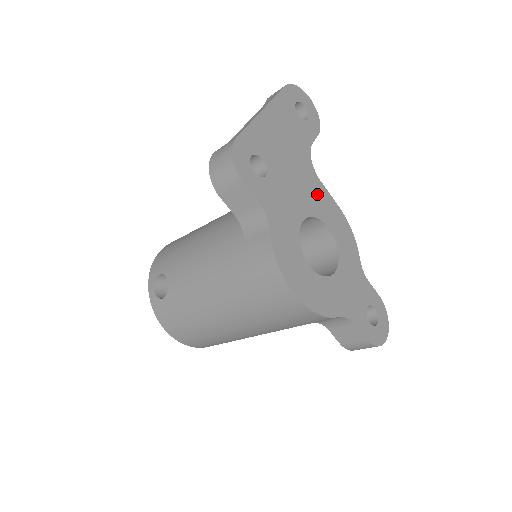
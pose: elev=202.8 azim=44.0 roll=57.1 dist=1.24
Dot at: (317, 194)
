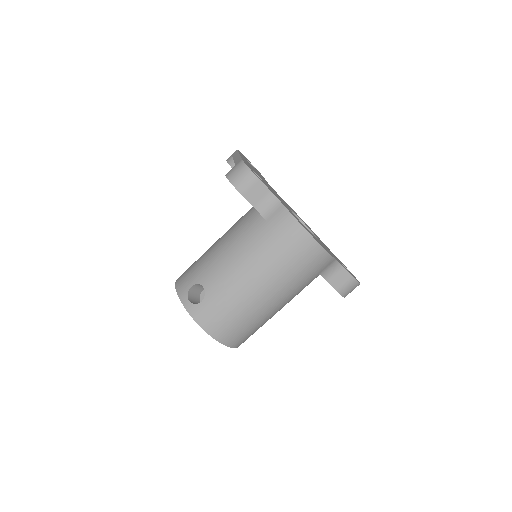
Dot at: occluded
